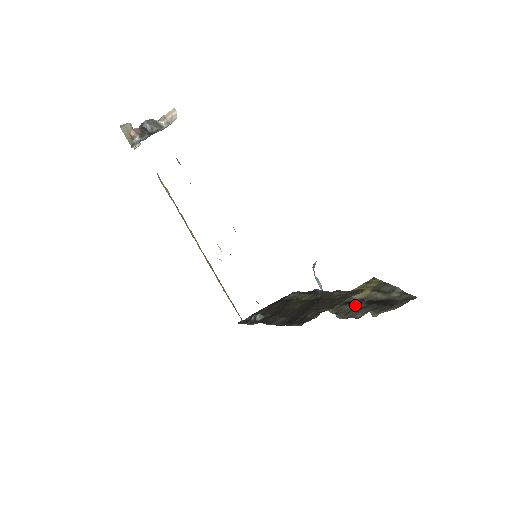
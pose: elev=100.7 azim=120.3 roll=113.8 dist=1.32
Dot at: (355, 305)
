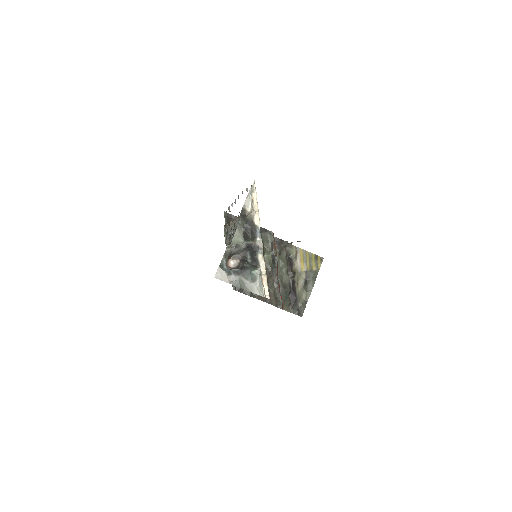
Dot at: (287, 272)
